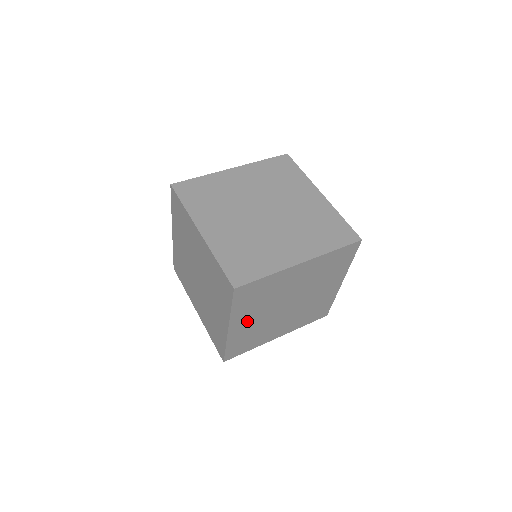
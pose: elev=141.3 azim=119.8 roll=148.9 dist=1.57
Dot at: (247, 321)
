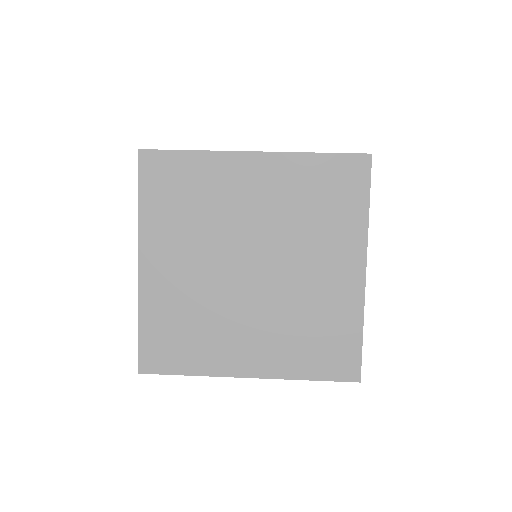
Dot at: occluded
